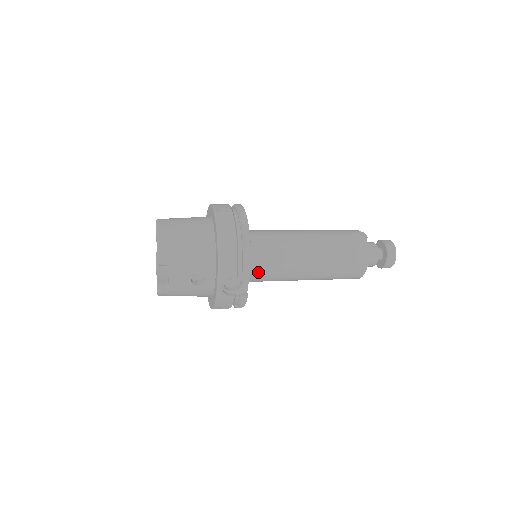
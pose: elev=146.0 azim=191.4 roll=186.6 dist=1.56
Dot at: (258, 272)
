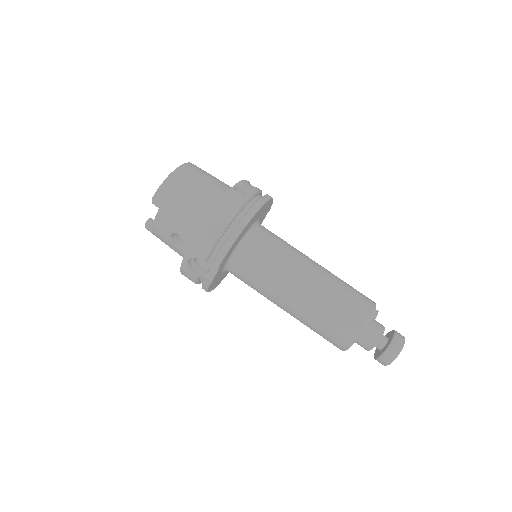
Dot at: (240, 271)
